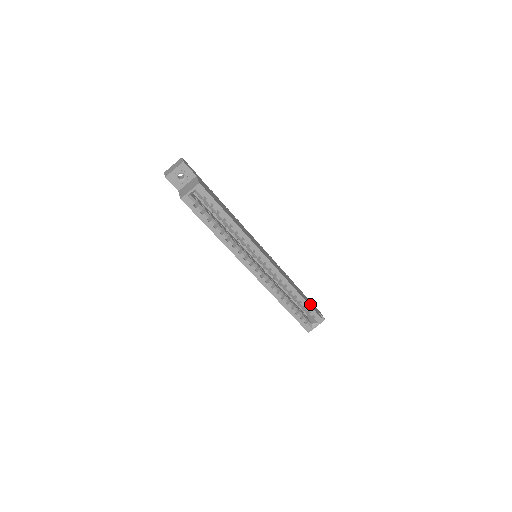
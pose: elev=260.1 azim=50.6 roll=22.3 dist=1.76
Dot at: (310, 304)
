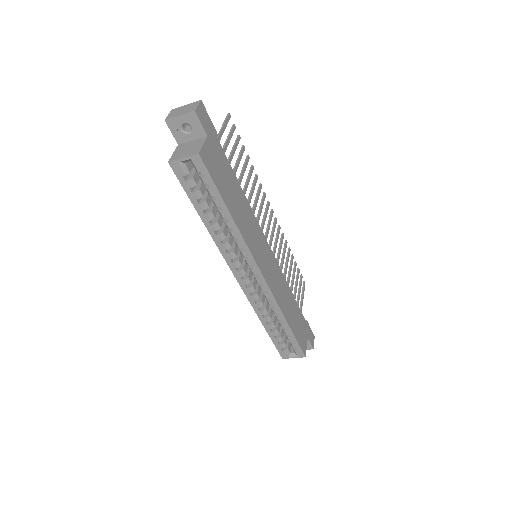
Dot at: (299, 332)
